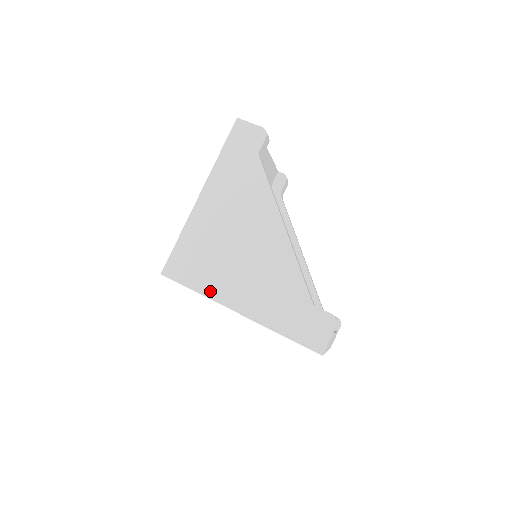
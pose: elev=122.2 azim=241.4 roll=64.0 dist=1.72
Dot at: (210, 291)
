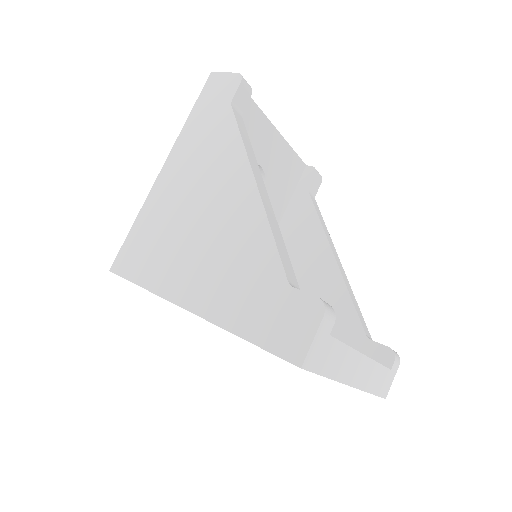
Dot at: (158, 284)
